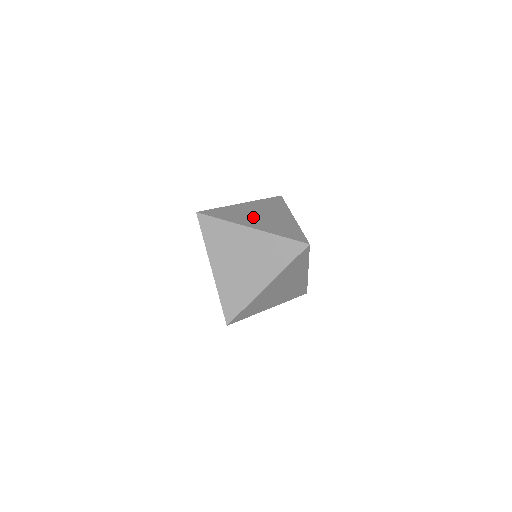
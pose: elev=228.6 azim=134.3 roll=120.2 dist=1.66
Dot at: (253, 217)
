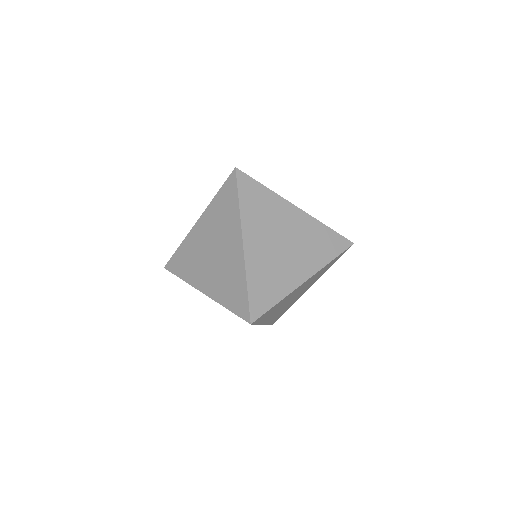
Dot at: occluded
